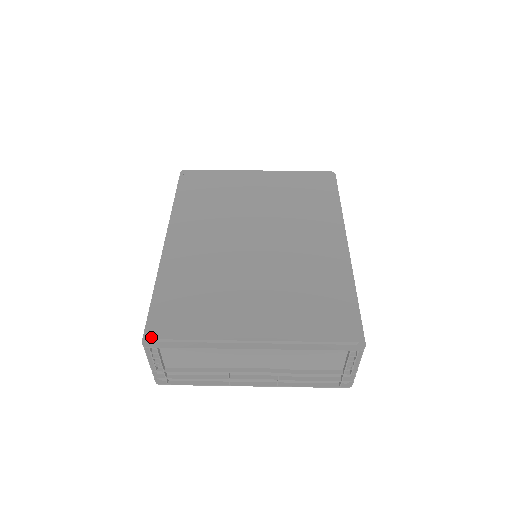
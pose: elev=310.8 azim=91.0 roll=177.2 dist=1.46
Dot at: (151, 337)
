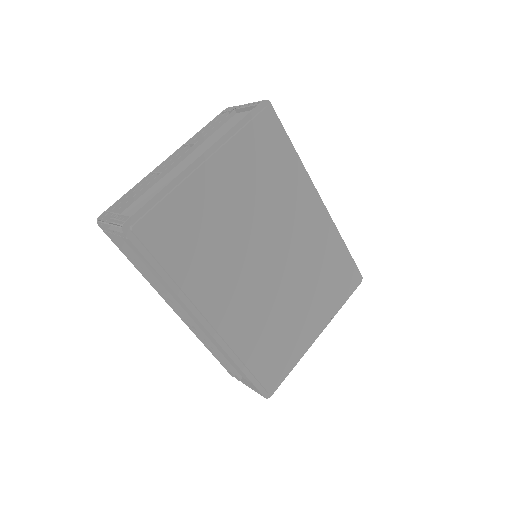
Dot at: (271, 393)
